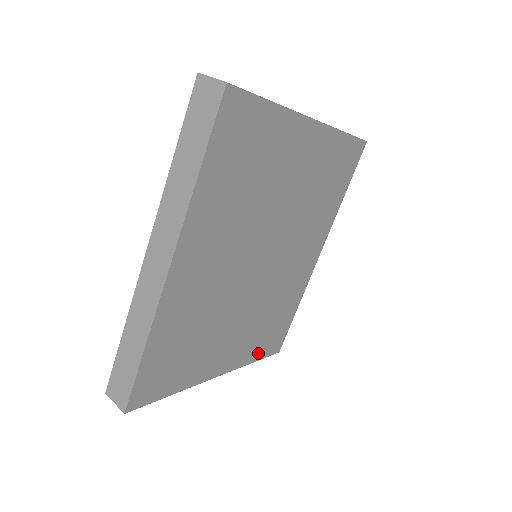
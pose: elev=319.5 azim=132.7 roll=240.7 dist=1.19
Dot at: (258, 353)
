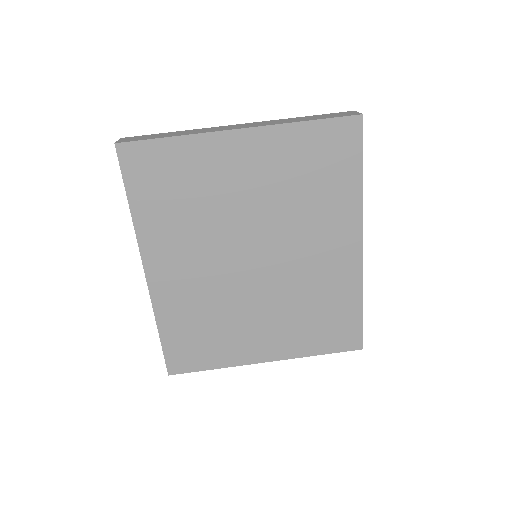
Dot at: (320, 347)
